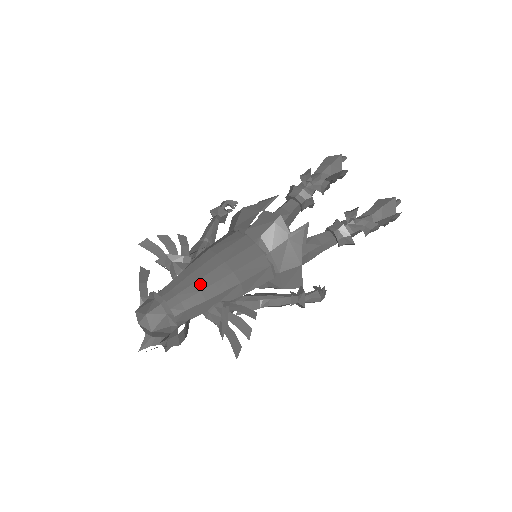
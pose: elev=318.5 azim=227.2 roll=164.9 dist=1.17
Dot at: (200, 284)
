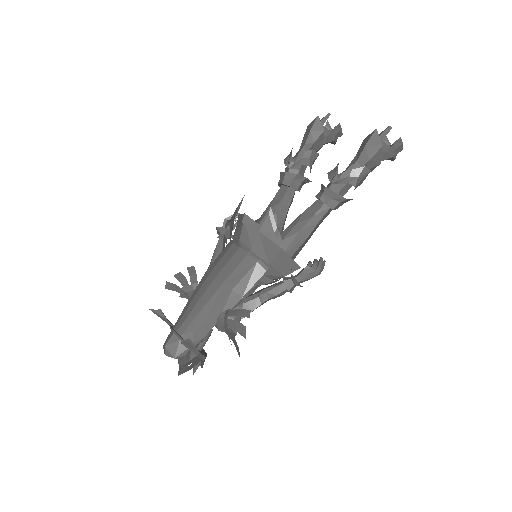
Dot at: (200, 304)
